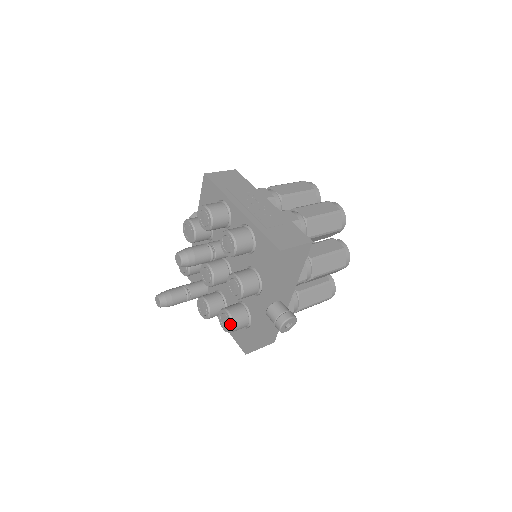
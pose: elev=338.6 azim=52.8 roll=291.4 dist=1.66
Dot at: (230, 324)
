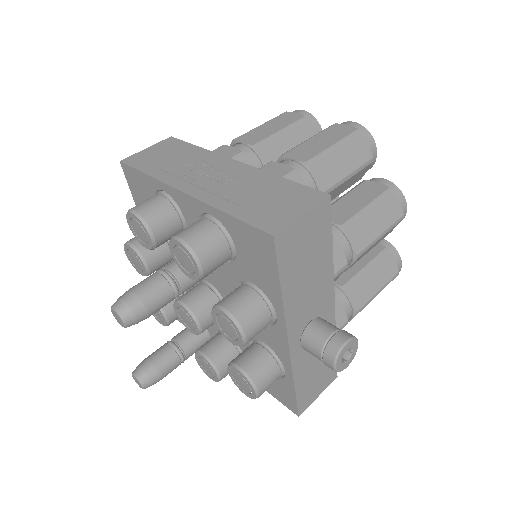
Dot at: (250, 386)
